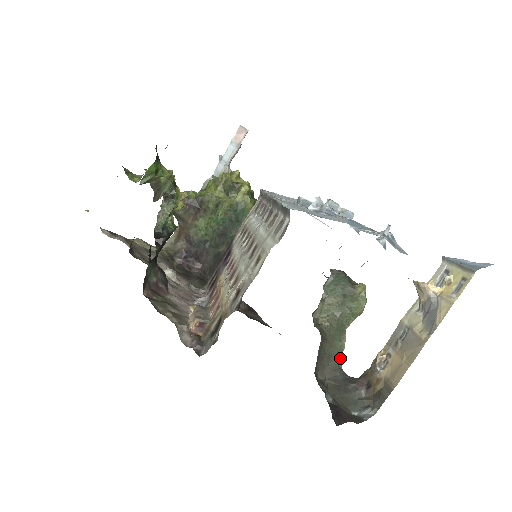
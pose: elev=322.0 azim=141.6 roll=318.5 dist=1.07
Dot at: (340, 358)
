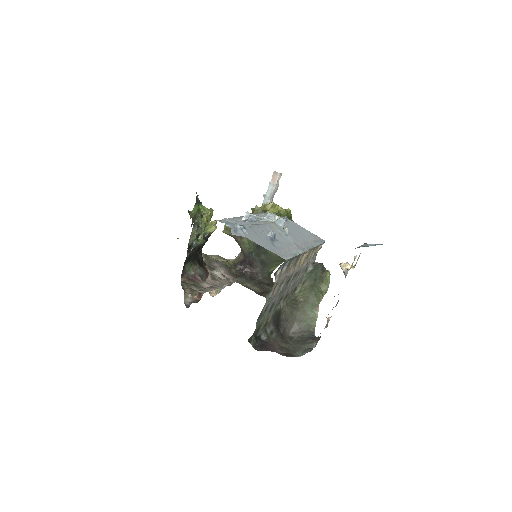
Dot at: (313, 324)
